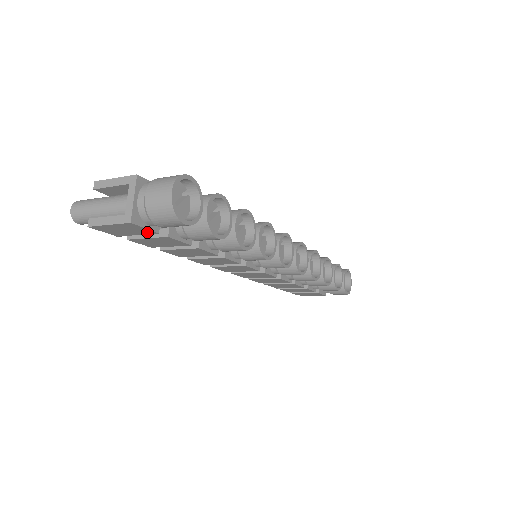
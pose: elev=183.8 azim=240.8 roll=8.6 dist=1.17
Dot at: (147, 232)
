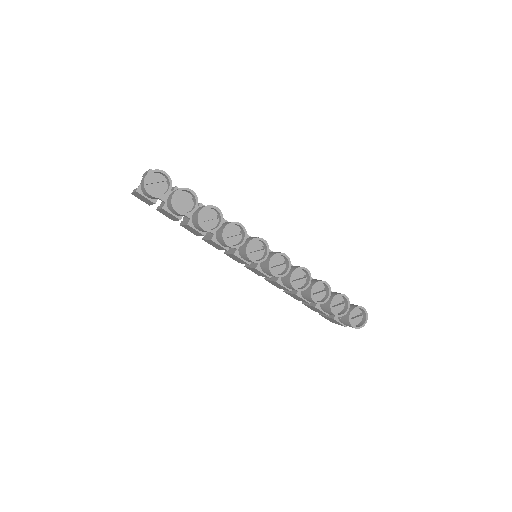
Dot at: (151, 202)
